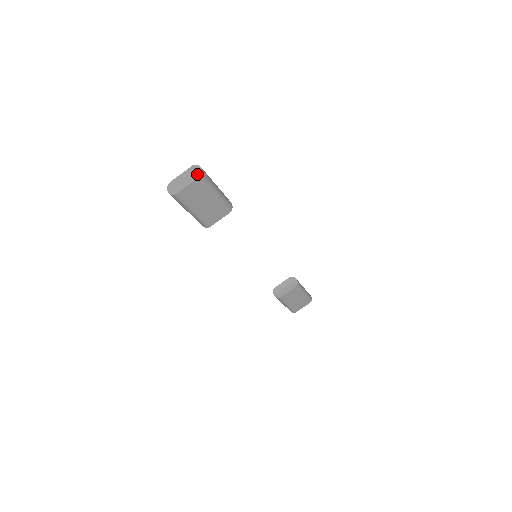
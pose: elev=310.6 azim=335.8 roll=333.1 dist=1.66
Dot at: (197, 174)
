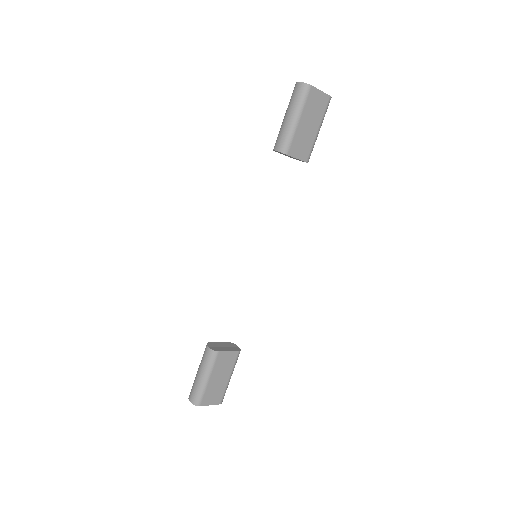
Dot at: (327, 95)
